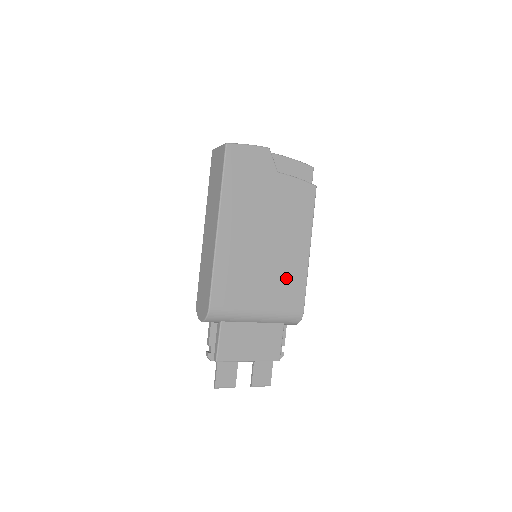
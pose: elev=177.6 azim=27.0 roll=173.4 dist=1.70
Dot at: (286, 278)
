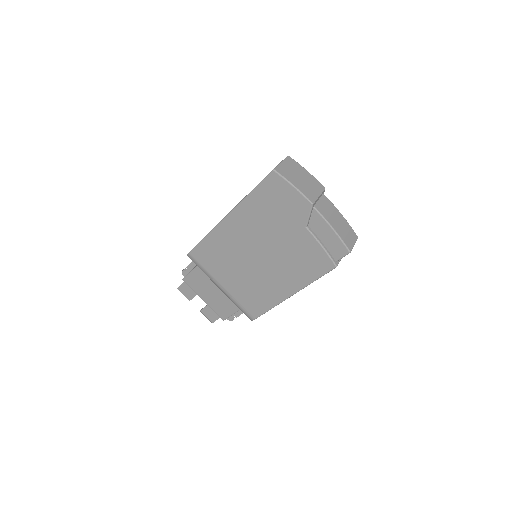
Dot at: (256, 291)
